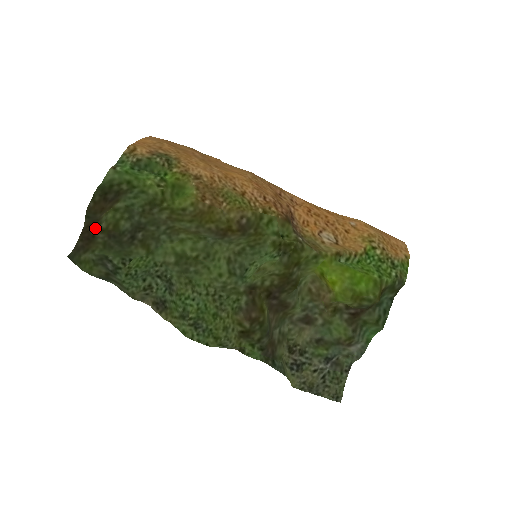
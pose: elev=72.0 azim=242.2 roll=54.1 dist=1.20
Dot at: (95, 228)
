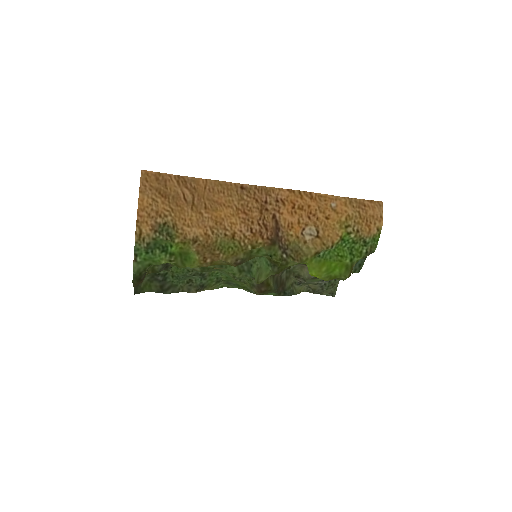
Dot at: occluded
